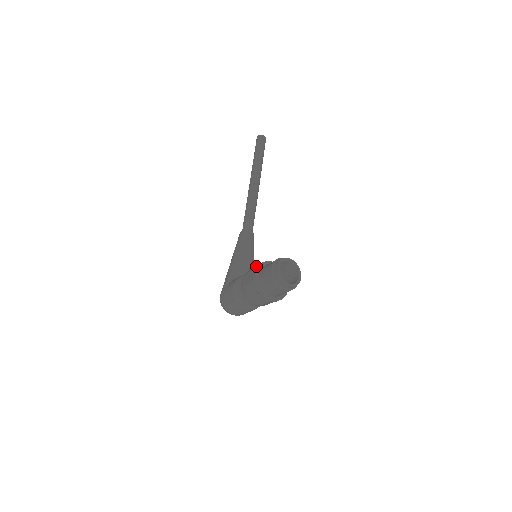
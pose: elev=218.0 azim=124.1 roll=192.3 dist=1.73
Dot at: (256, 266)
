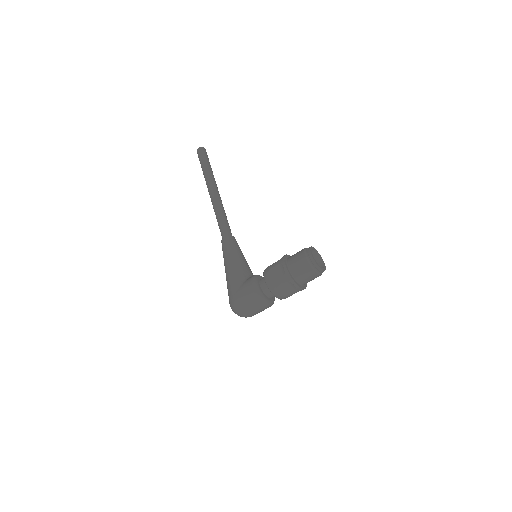
Dot at: (281, 260)
